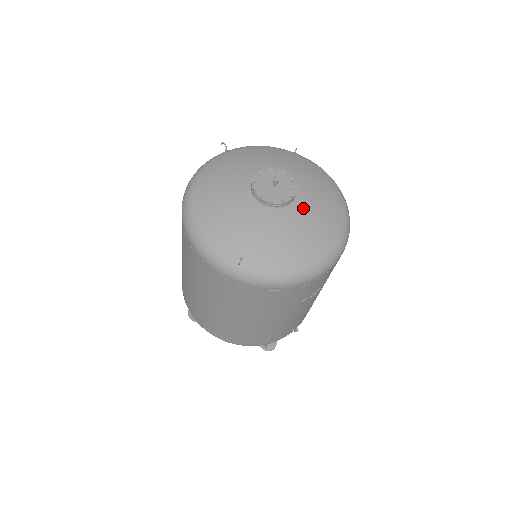
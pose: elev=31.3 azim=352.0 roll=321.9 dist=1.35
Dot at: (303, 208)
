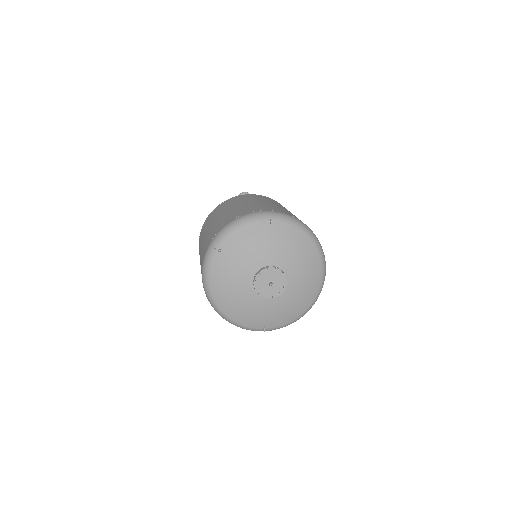
Dot at: (293, 281)
